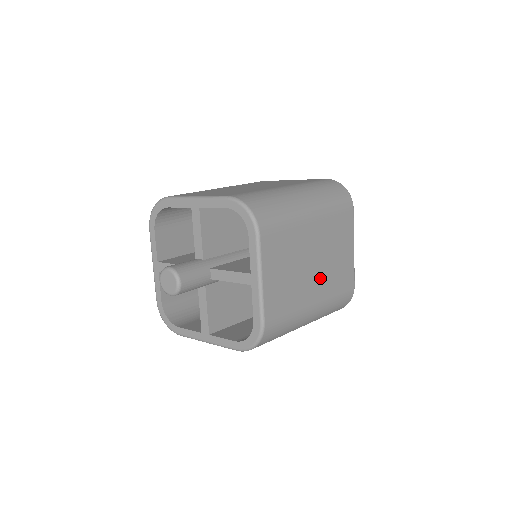
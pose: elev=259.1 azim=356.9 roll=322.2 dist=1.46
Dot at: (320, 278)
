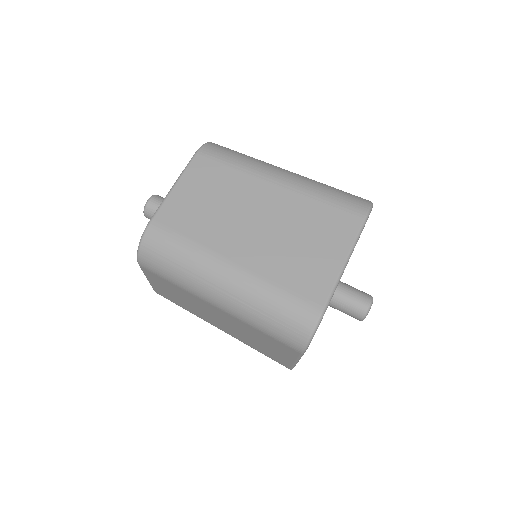
Dot at: (257, 244)
